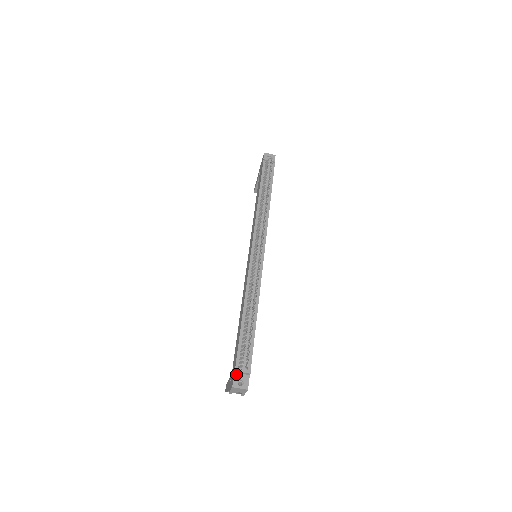
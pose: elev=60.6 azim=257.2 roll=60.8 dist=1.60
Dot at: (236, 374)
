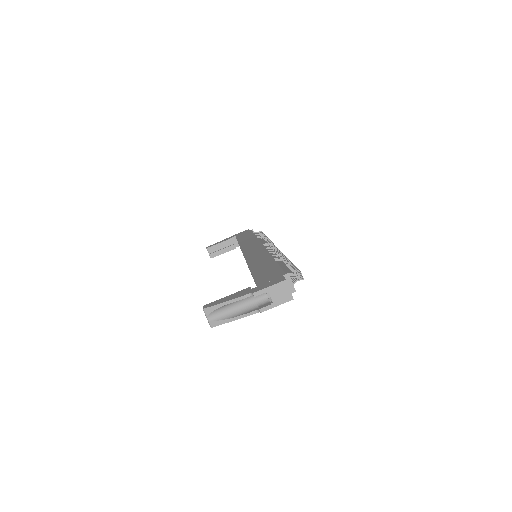
Dot at: occluded
